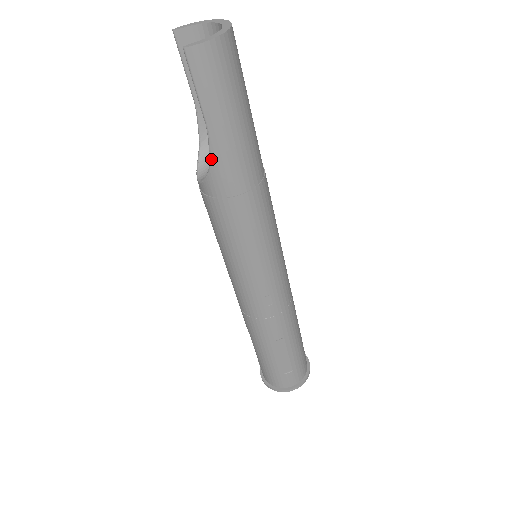
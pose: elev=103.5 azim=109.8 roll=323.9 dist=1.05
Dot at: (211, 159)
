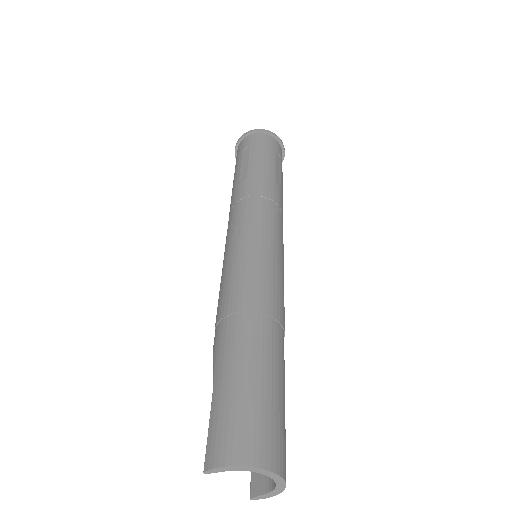
Dot at: occluded
